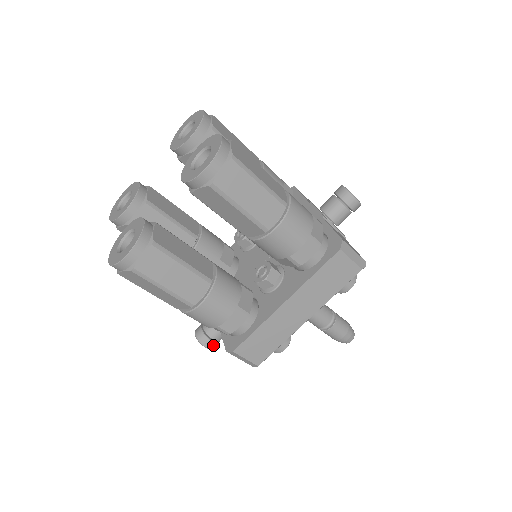
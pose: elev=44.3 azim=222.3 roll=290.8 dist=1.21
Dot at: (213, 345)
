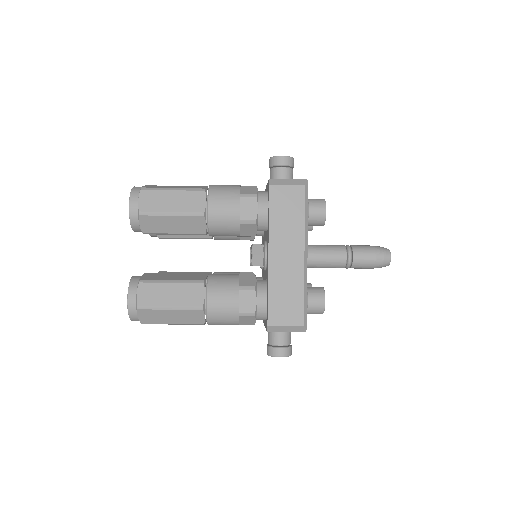
Dot at: (284, 351)
